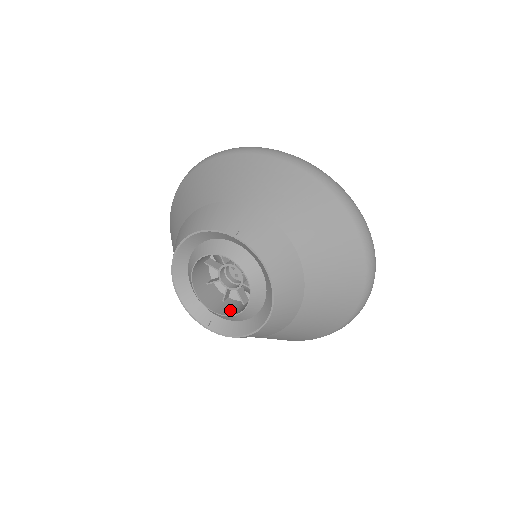
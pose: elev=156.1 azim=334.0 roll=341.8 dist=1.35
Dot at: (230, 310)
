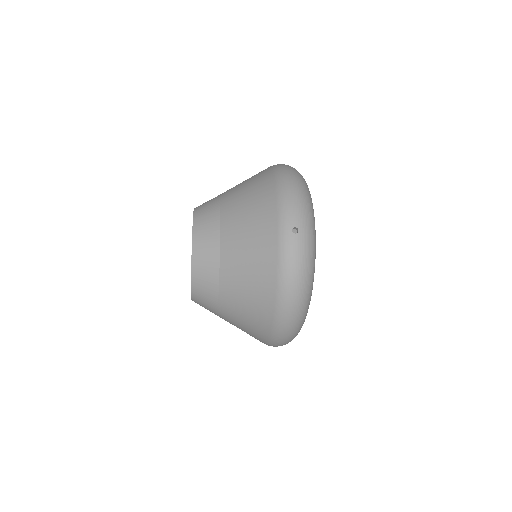
Dot at: occluded
